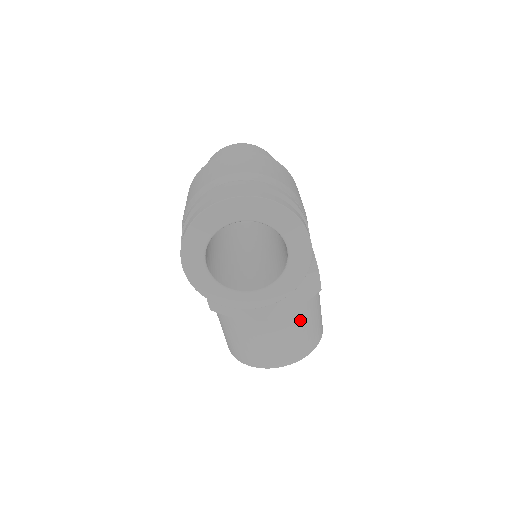
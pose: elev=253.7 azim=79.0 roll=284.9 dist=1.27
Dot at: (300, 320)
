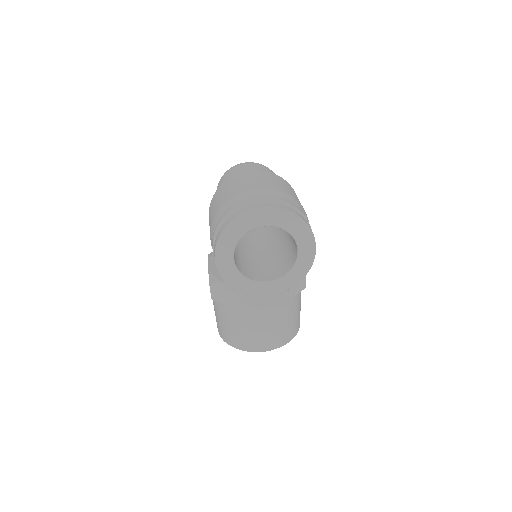
Dot at: (286, 312)
